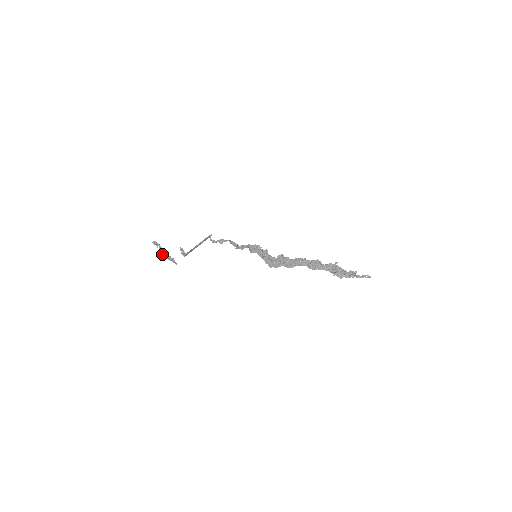
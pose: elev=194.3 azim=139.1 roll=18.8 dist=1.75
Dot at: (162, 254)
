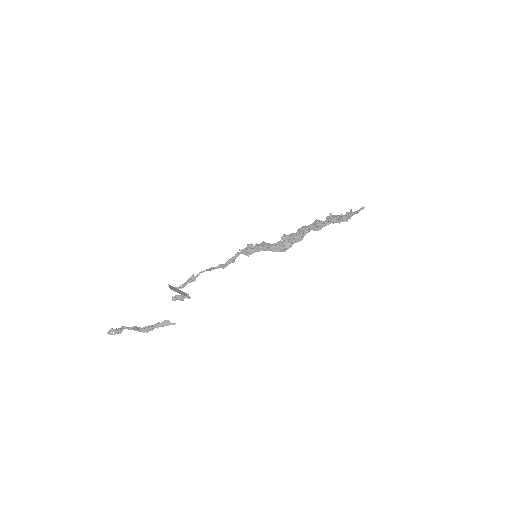
Dot at: (140, 331)
